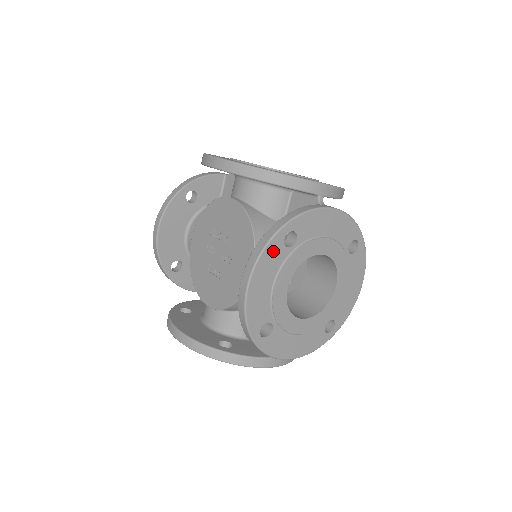
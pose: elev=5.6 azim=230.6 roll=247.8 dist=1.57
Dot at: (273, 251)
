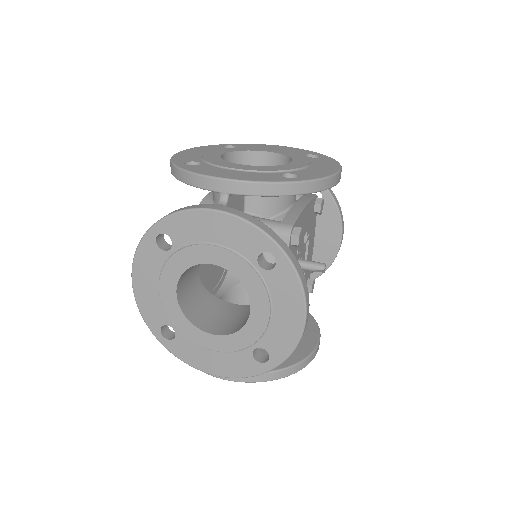
Dot at: occluded
